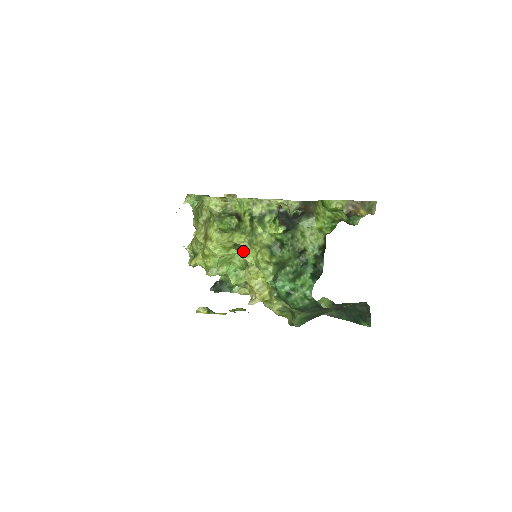
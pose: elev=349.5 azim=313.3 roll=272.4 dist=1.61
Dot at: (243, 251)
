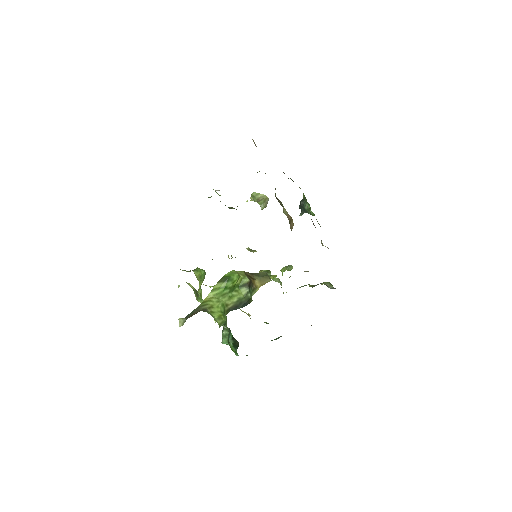
Dot at: occluded
